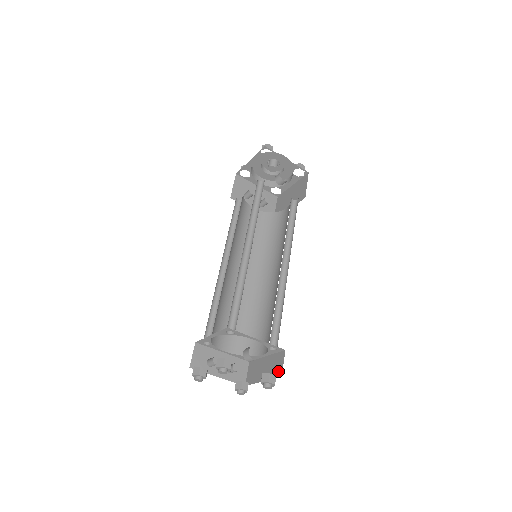
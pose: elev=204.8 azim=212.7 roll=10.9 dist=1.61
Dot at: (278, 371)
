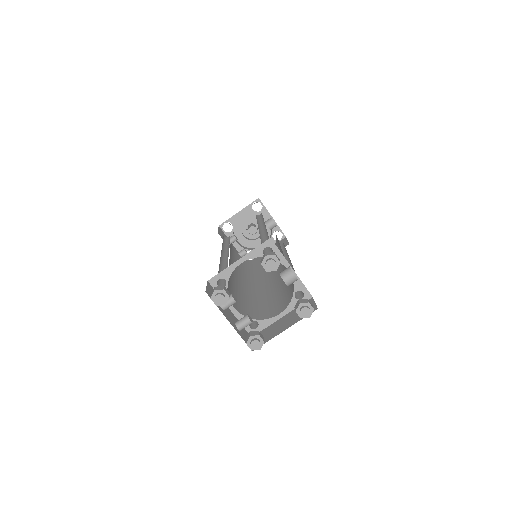
Dot at: occluded
